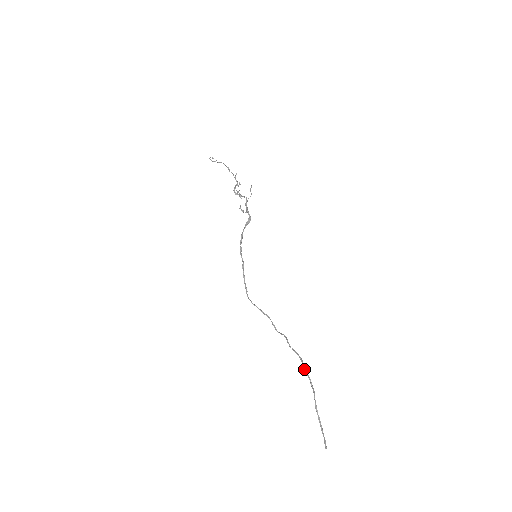
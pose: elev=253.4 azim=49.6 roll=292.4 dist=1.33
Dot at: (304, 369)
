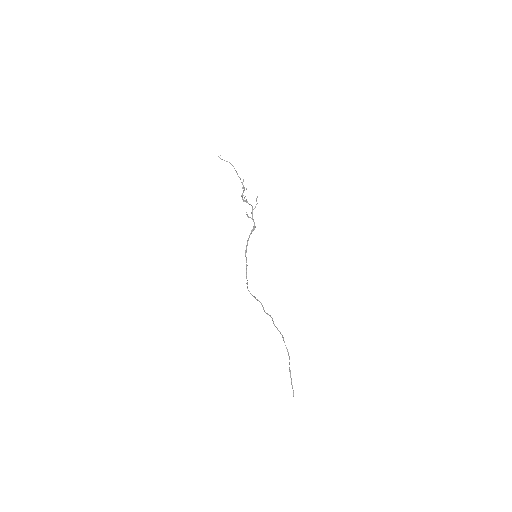
Dot at: (285, 345)
